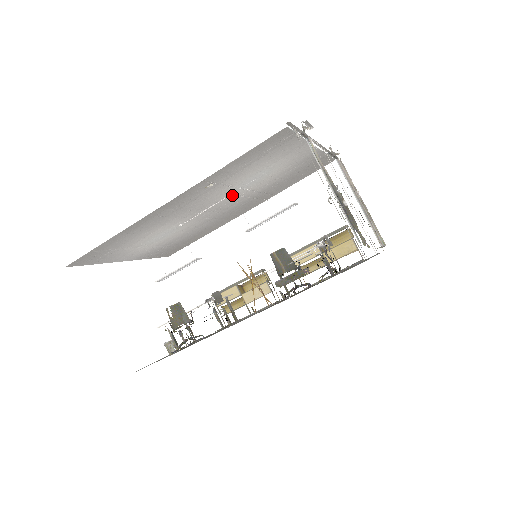
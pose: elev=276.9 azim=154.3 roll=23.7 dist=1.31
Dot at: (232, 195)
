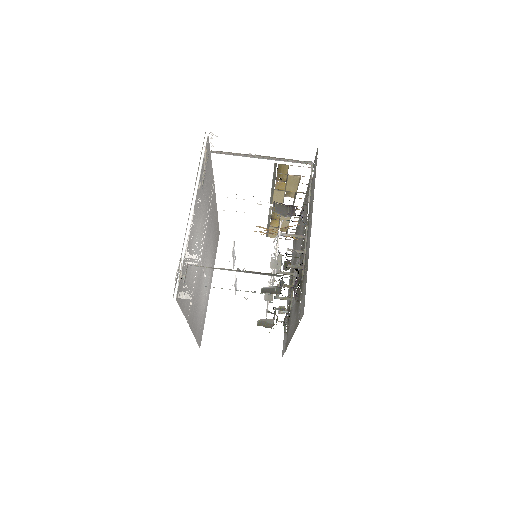
Dot at: (201, 253)
